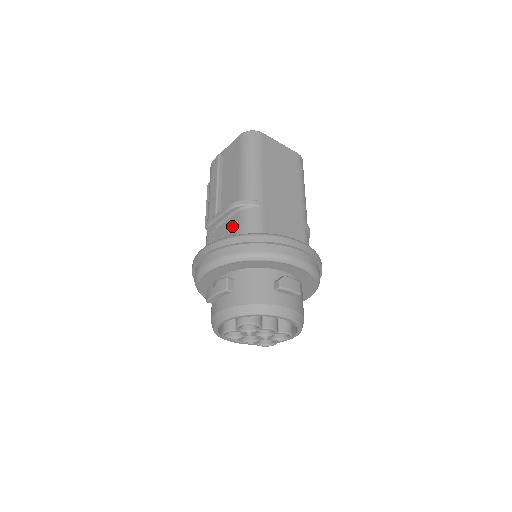
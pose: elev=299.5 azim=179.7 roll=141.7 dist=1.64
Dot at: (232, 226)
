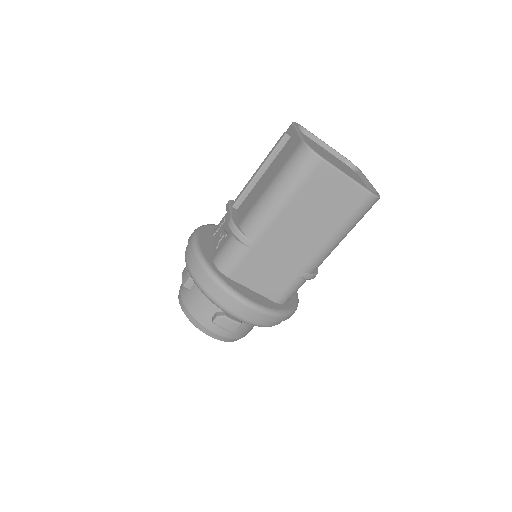
Dot at: (225, 237)
